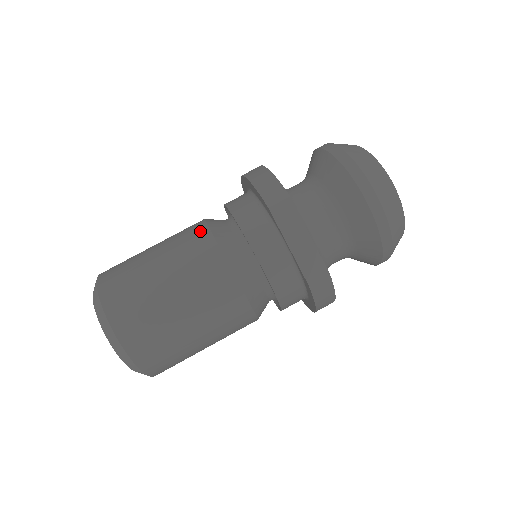
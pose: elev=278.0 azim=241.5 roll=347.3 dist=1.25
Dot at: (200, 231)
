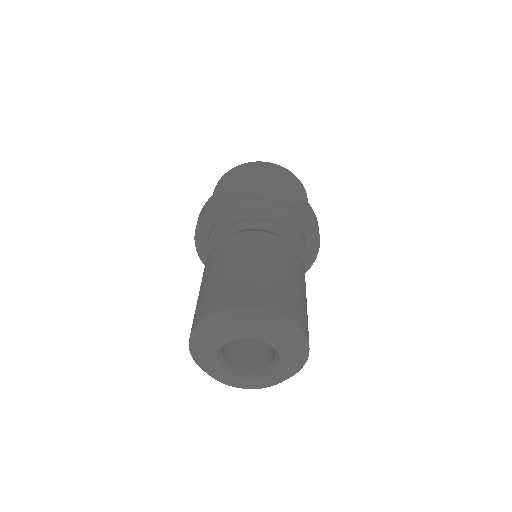
Dot at: (217, 247)
